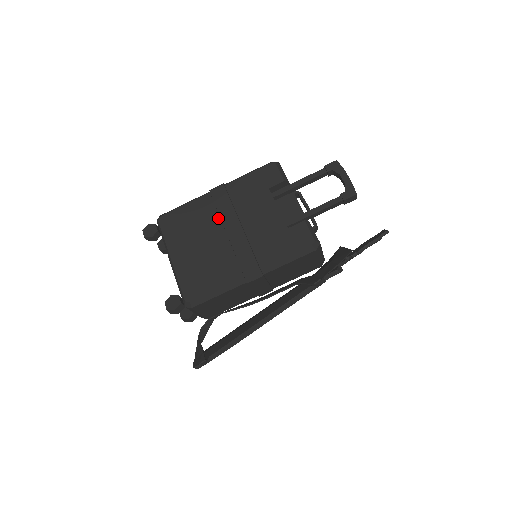
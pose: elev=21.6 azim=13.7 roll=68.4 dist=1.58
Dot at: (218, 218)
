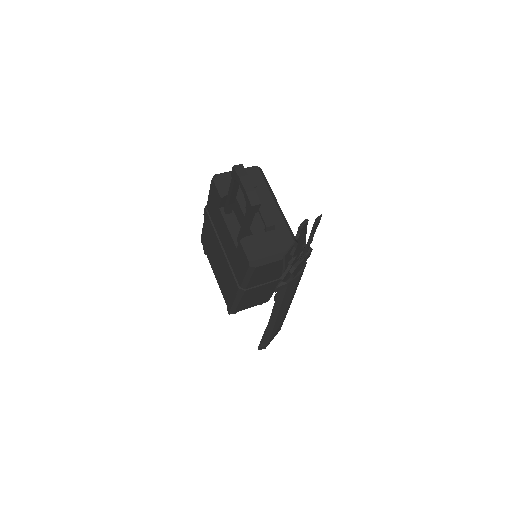
Dot at: (214, 240)
